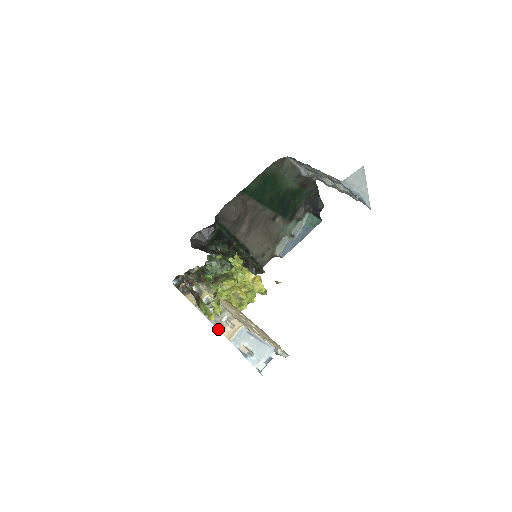
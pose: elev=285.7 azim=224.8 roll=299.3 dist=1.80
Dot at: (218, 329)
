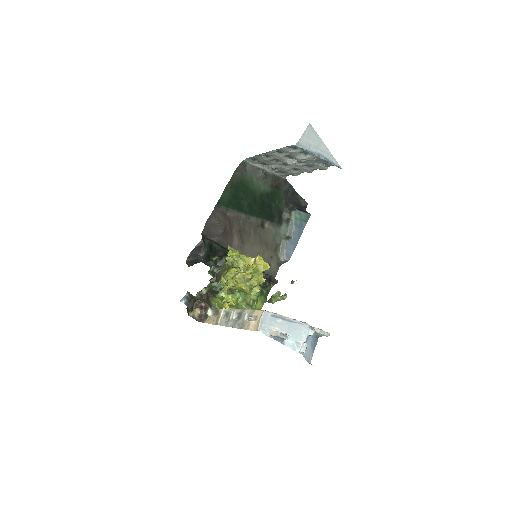
Dot at: (244, 329)
